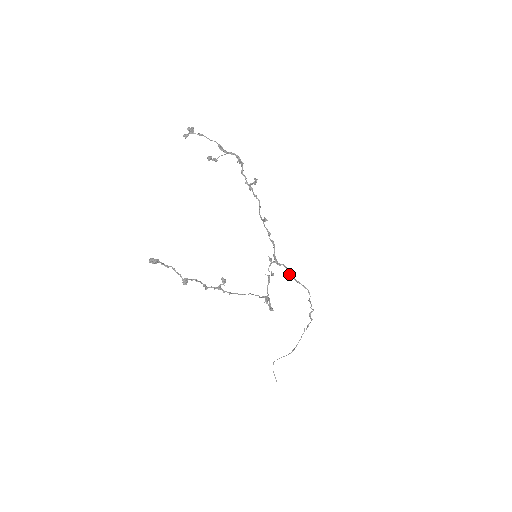
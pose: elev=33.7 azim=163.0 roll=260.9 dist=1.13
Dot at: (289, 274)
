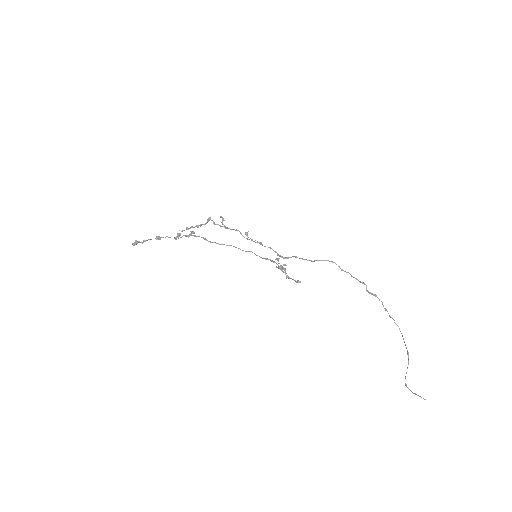
Dot at: occluded
